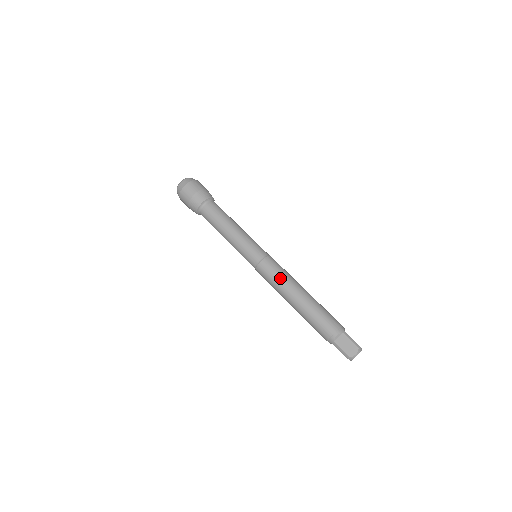
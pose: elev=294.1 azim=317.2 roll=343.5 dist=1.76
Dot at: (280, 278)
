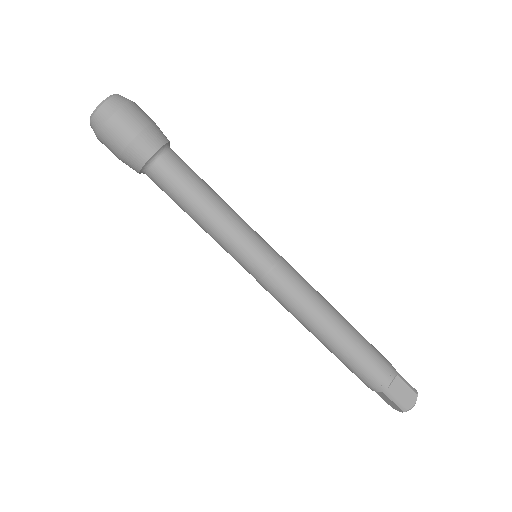
Dot at: (308, 296)
